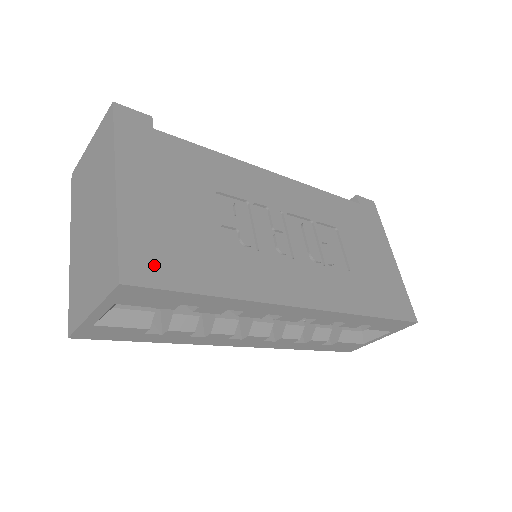
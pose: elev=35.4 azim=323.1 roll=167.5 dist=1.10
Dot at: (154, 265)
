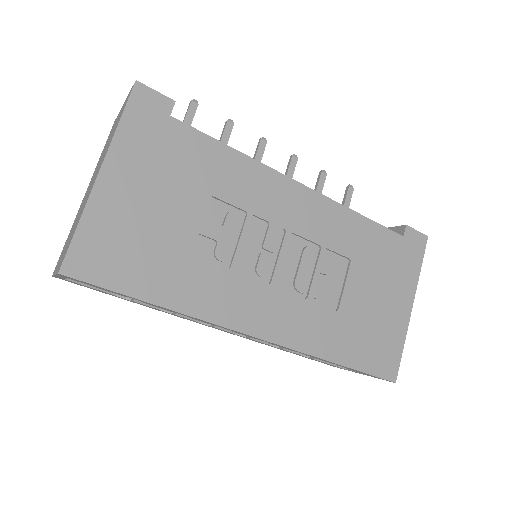
Dot at: (102, 262)
